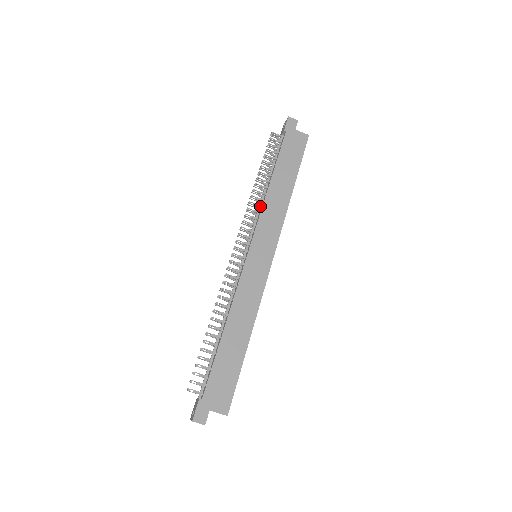
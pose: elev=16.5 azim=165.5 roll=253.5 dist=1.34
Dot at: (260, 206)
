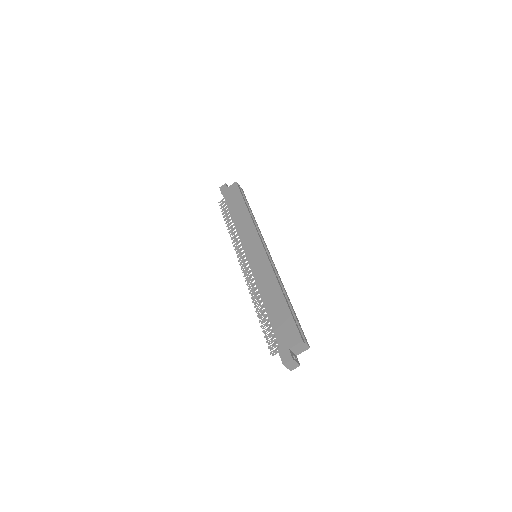
Dot at: (237, 234)
